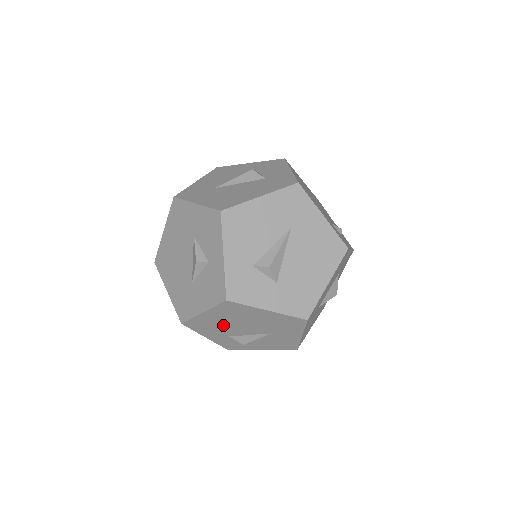
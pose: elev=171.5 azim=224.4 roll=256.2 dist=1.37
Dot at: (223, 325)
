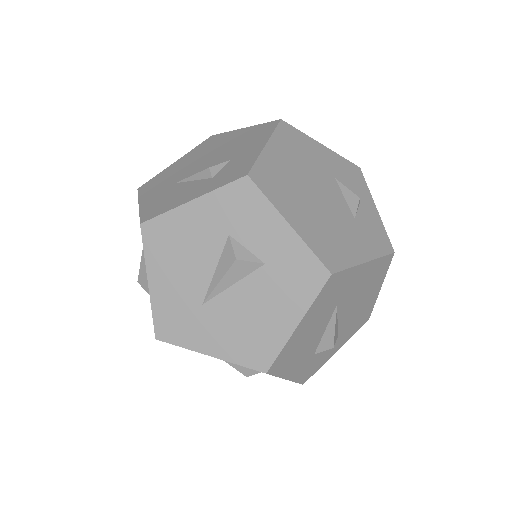
Dot at: occluded
